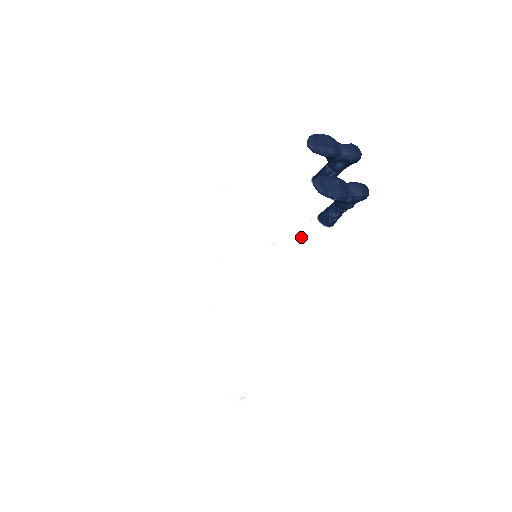
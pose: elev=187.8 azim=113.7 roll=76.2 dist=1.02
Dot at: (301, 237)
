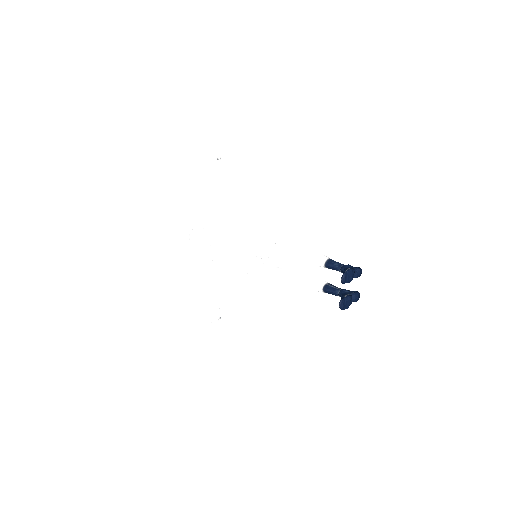
Dot at: (306, 287)
